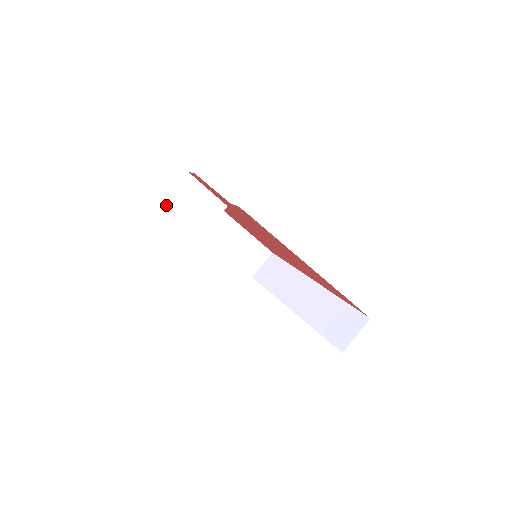
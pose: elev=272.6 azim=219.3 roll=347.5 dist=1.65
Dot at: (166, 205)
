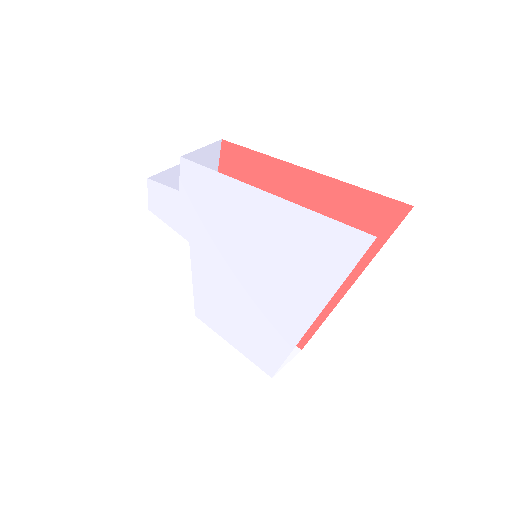
Dot at: (154, 212)
